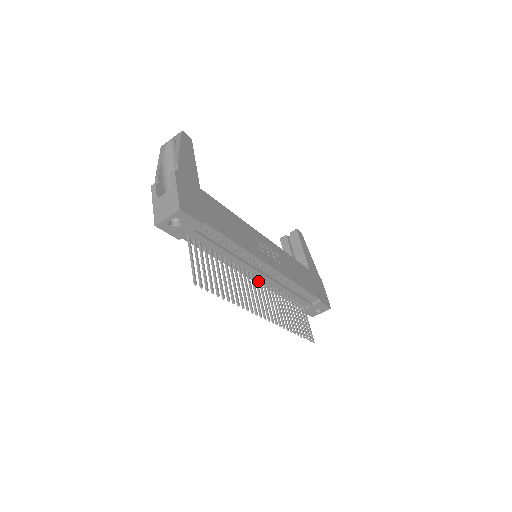
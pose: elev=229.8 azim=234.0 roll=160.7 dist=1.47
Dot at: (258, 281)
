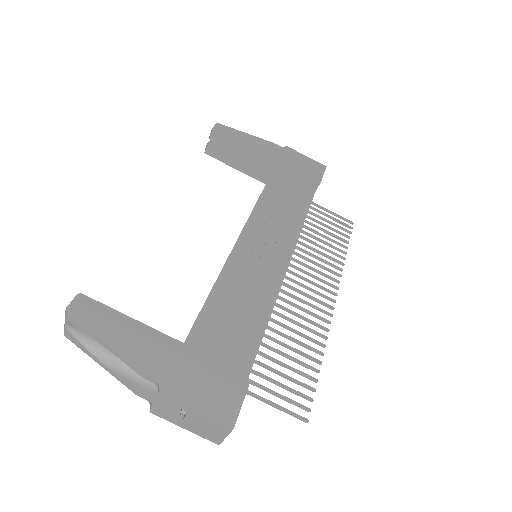
Dot at: occluded
